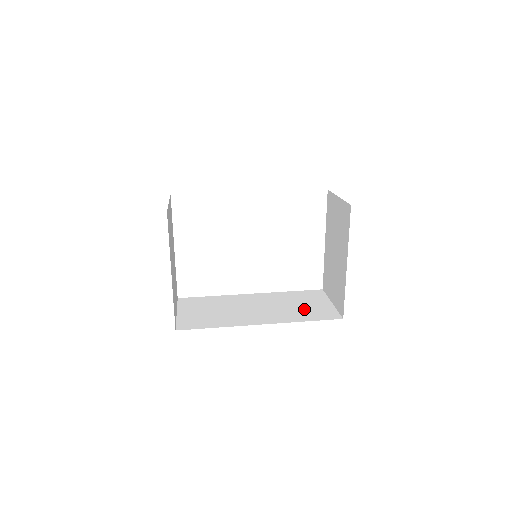
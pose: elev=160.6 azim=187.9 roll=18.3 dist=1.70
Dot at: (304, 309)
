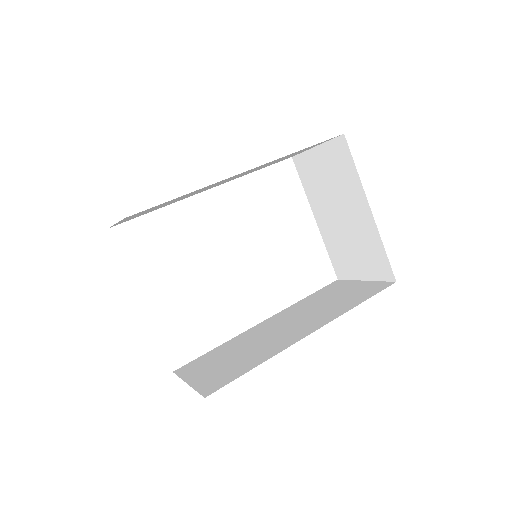
Dot at: (342, 299)
